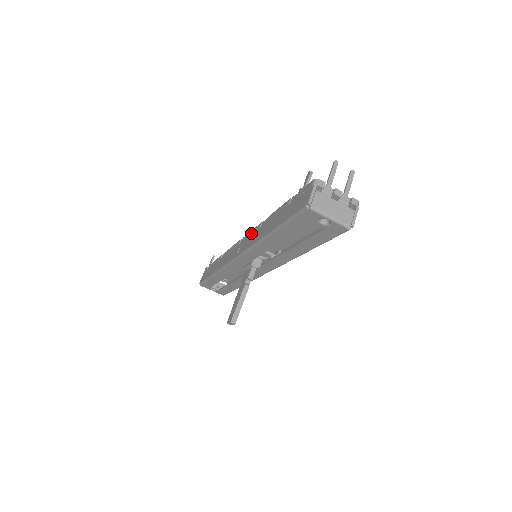
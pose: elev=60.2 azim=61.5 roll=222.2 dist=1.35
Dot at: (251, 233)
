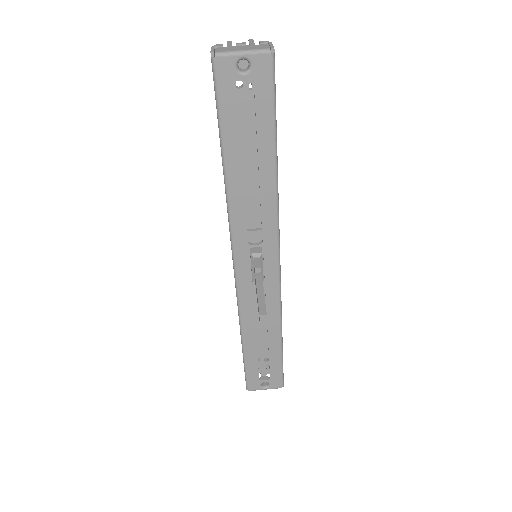
Dot at: occluded
